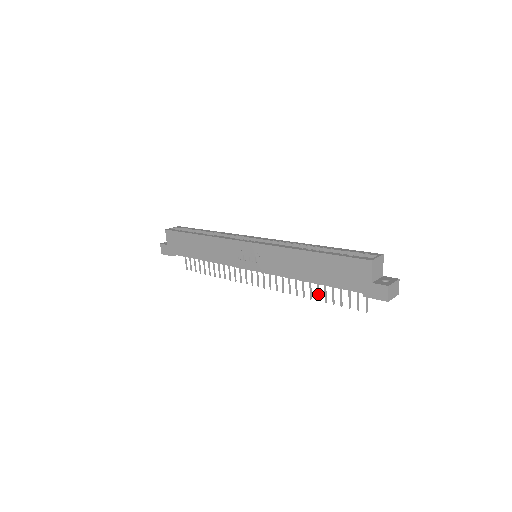
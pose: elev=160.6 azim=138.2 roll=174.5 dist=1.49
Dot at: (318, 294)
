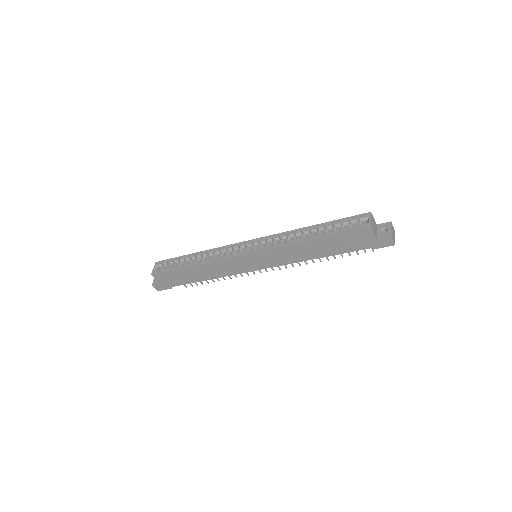
Dot at: (326, 257)
